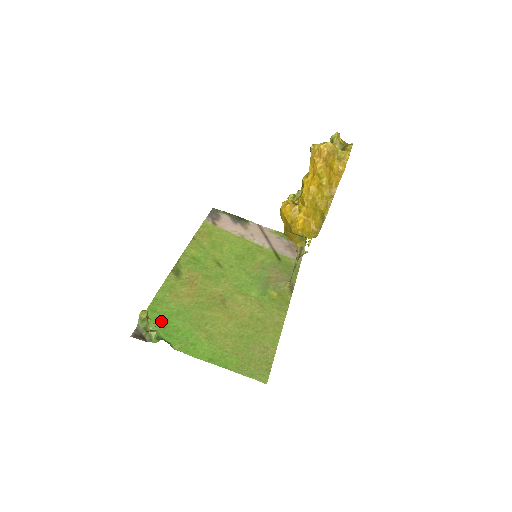
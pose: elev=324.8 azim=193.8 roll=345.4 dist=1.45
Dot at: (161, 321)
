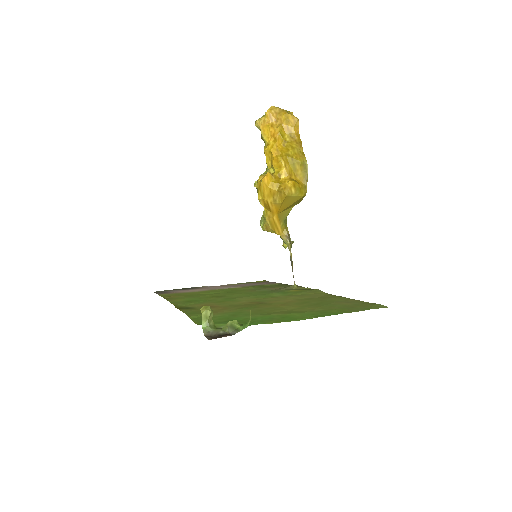
Dot at: (225, 322)
